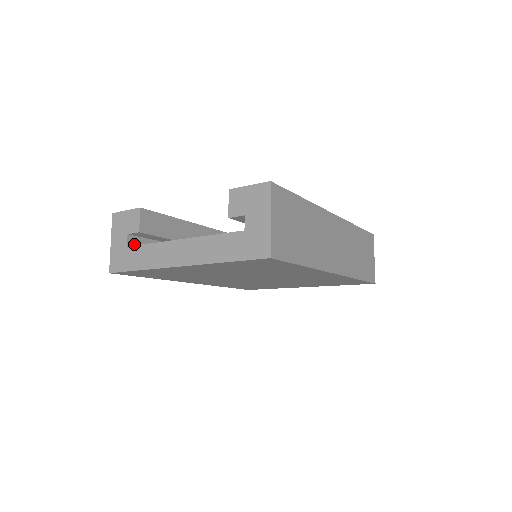
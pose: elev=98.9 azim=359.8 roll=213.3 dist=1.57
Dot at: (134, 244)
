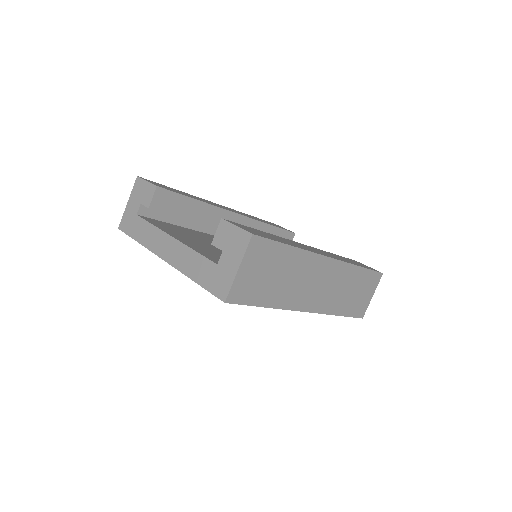
Dot at: (145, 213)
